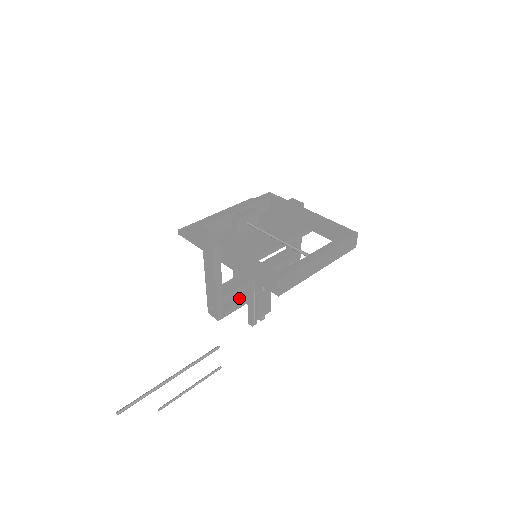
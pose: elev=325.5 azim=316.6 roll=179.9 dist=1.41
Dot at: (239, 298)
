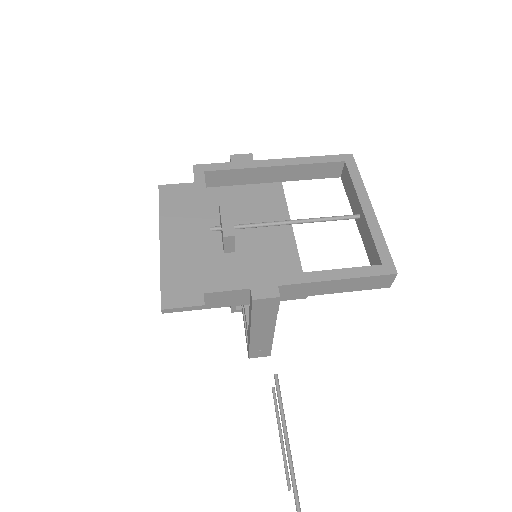
Dot at: occluded
